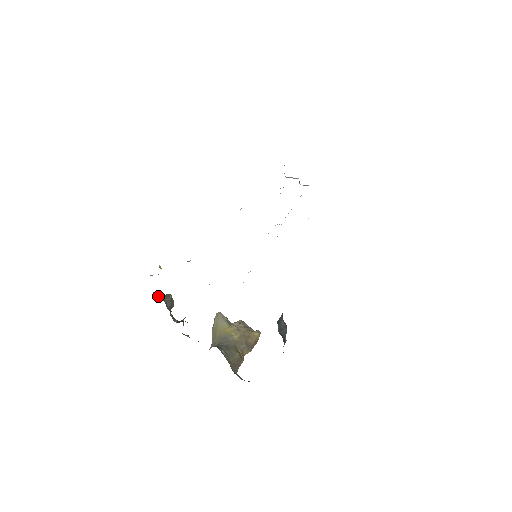
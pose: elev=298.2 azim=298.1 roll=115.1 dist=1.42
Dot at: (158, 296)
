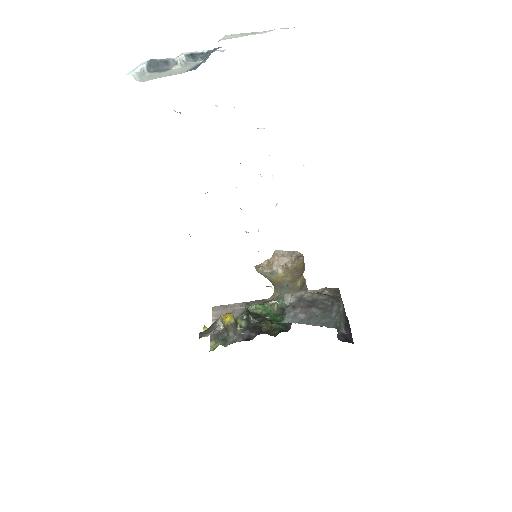
Dot at: (222, 331)
